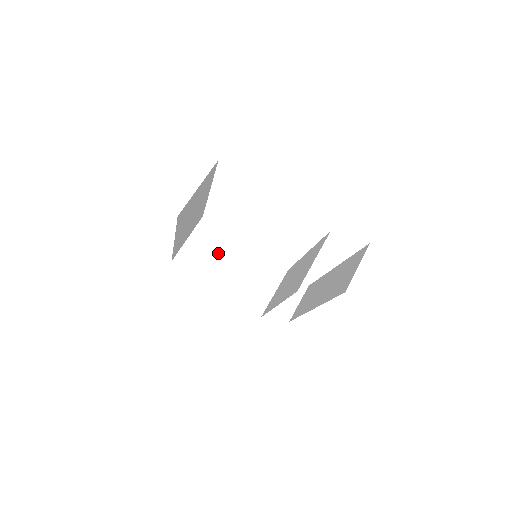
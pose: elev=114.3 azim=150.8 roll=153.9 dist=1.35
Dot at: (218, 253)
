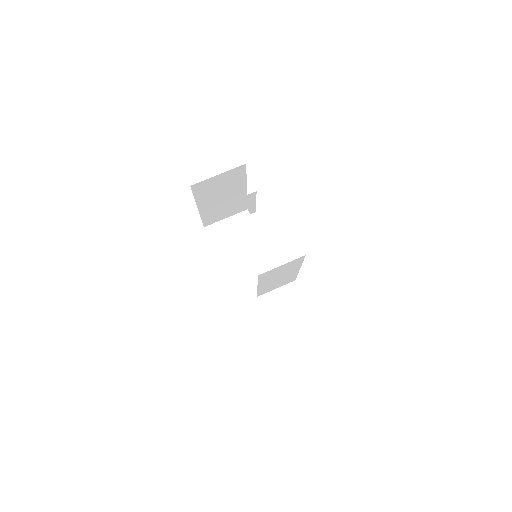
Dot at: (240, 241)
